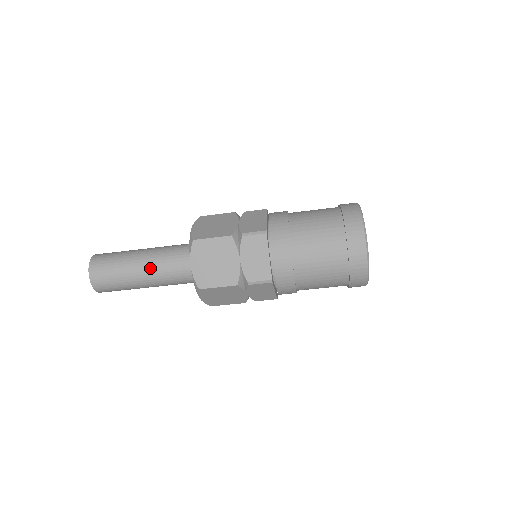
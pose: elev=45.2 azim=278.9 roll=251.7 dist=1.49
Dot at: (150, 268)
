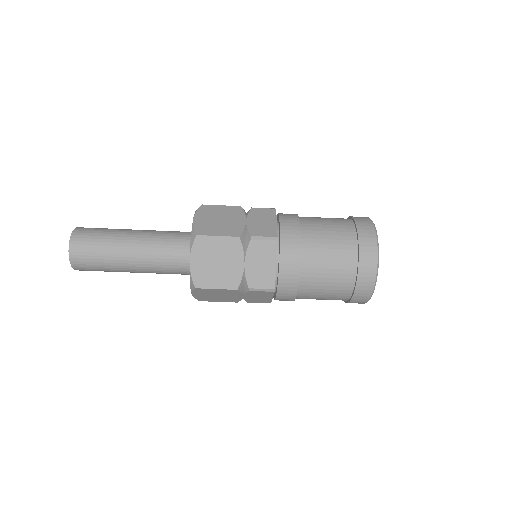
Dot at: (141, 255)
